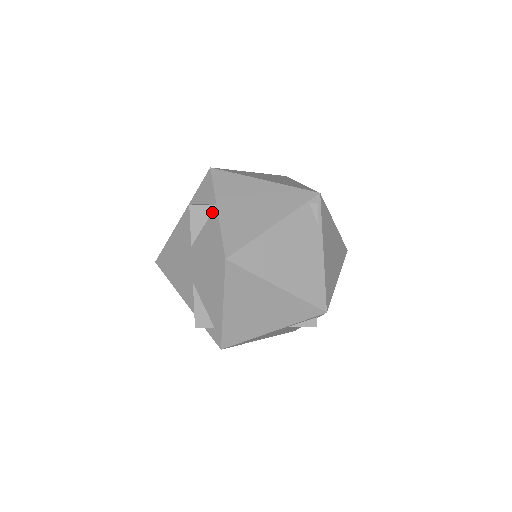
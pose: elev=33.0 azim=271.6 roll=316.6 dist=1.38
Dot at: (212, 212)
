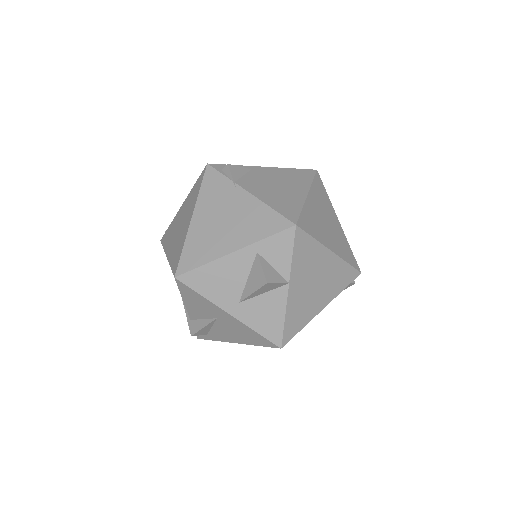
Dot at: (281, 287)
